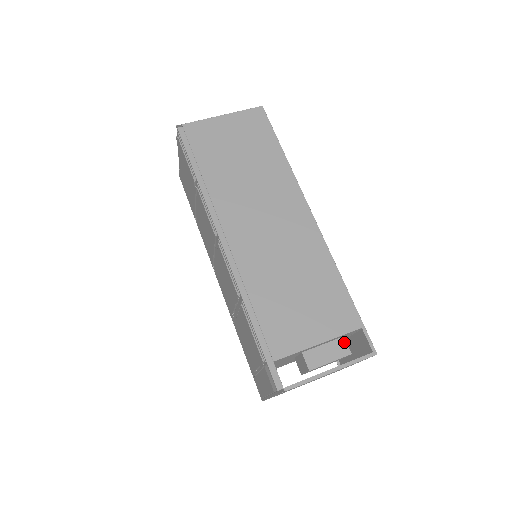
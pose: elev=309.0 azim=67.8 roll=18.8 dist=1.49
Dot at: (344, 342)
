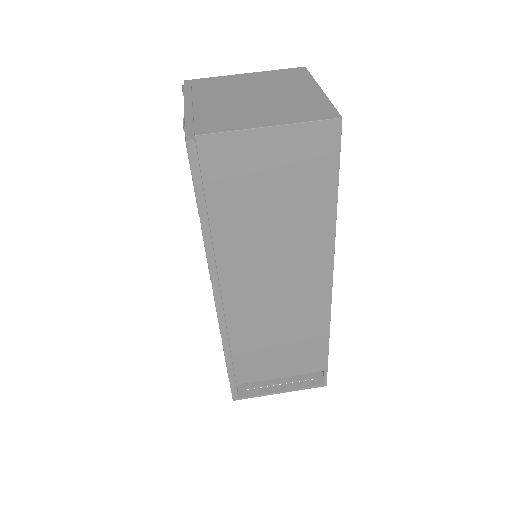
Dot at: occluded
